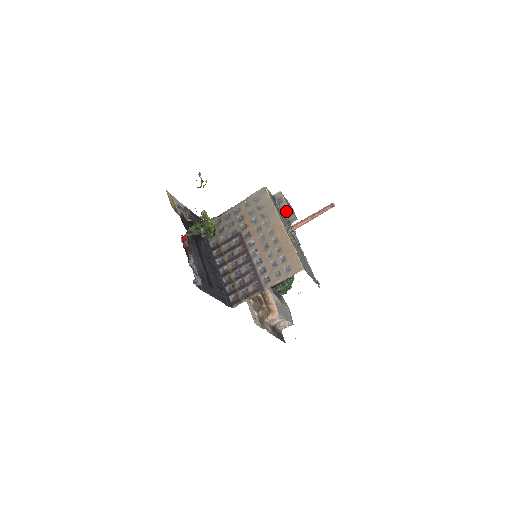
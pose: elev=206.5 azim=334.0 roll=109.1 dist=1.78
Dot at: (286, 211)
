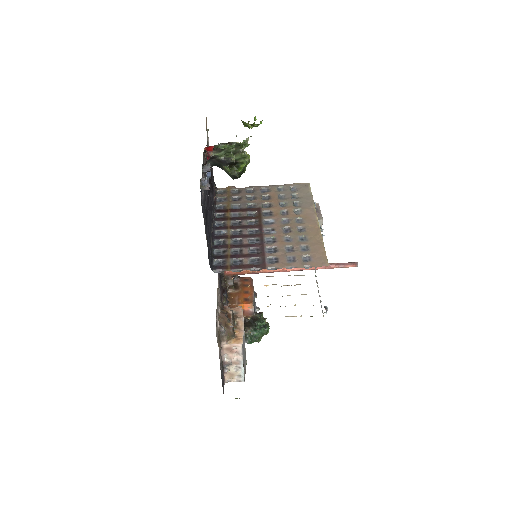
Dot at: occluded
